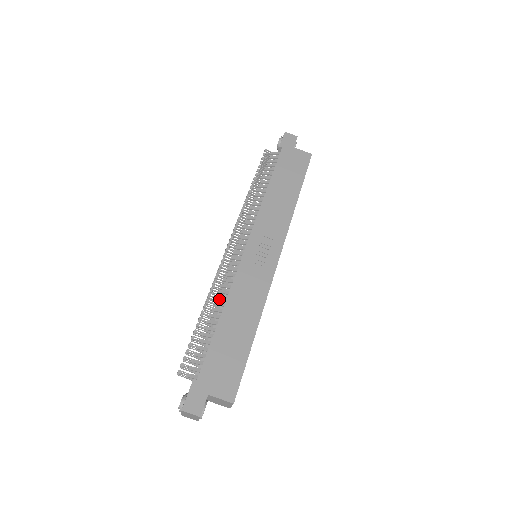
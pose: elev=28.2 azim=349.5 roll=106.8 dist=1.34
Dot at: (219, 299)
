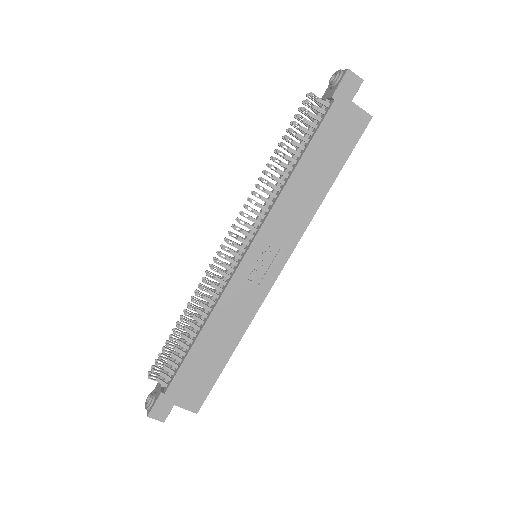
Dot at: (203, 307)
